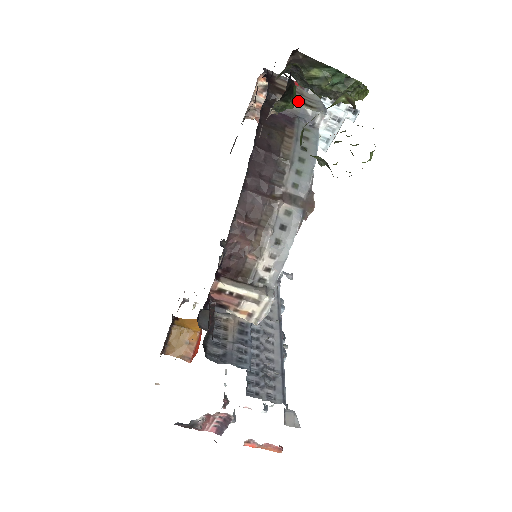
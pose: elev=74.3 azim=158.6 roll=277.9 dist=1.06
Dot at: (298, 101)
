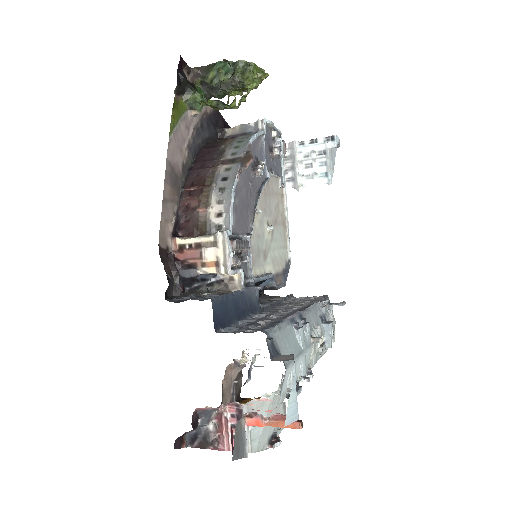
Dot at: occluded
